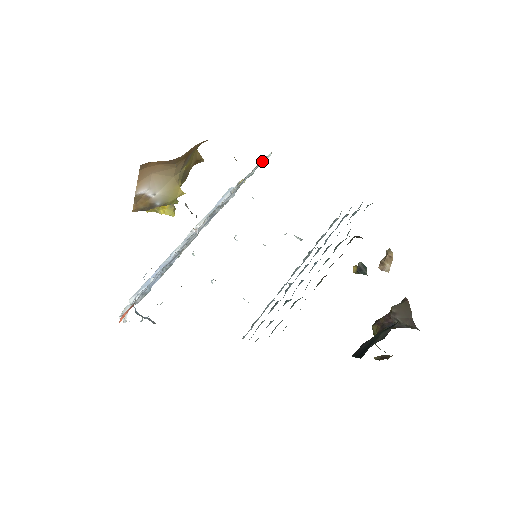
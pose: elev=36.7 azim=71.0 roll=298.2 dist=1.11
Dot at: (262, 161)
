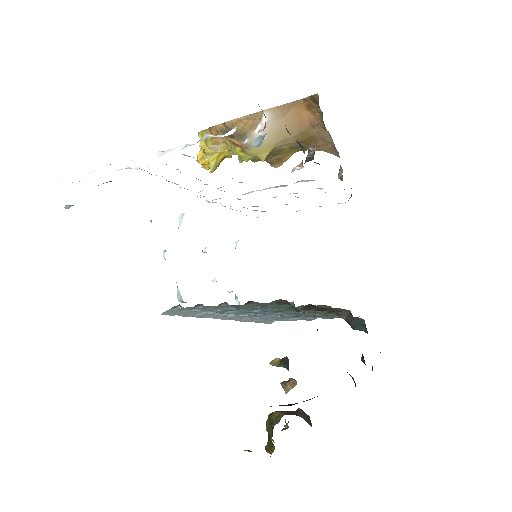
Dot at: occluded
